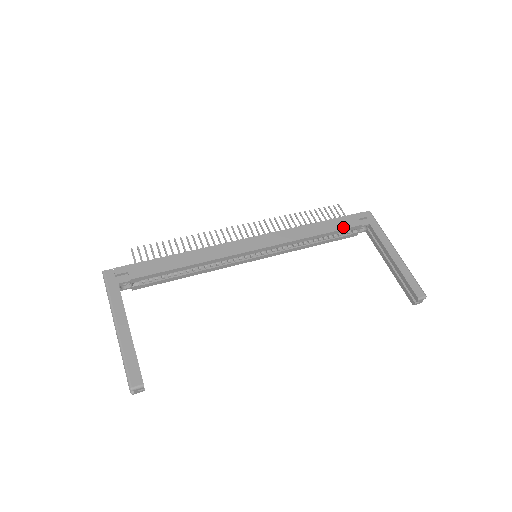
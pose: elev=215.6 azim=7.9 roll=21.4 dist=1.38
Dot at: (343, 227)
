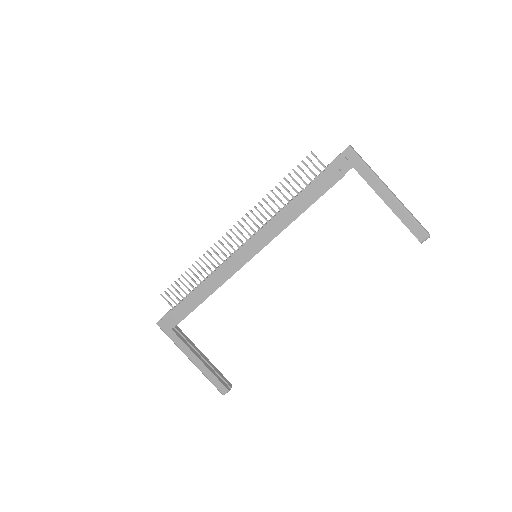
Dot at: (324, 190)
